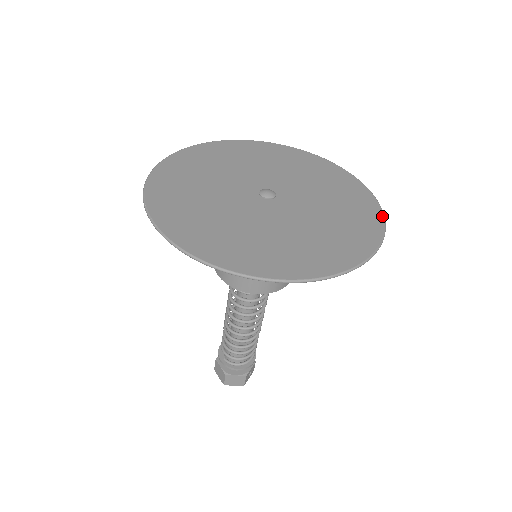
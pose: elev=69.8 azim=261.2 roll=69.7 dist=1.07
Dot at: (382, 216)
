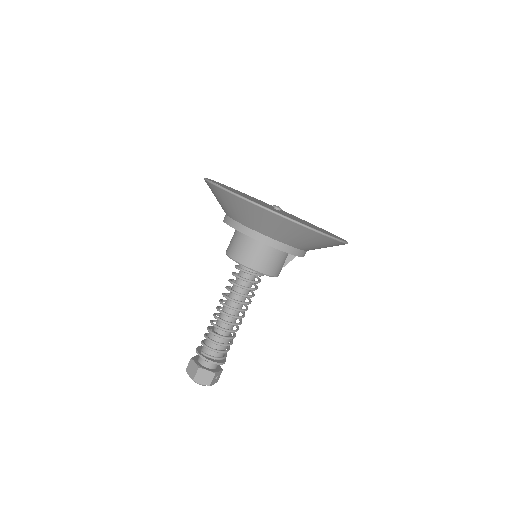
Dot at: (345, 240)
